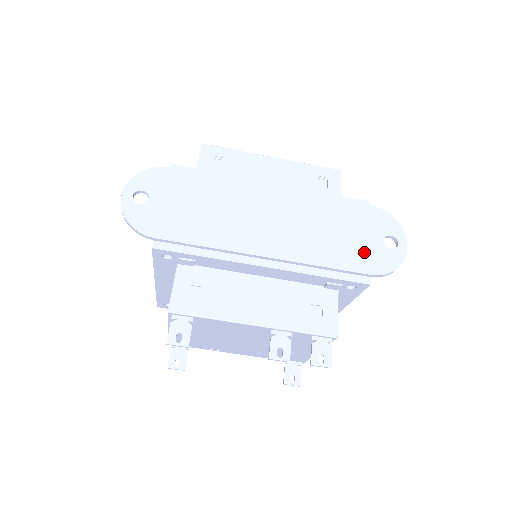
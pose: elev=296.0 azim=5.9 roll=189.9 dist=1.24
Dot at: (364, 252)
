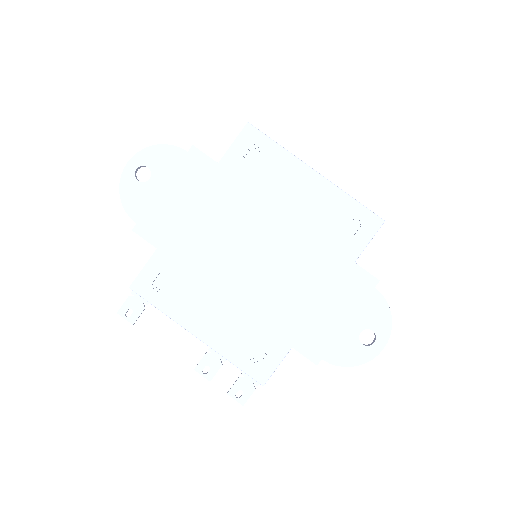
Dot at: (331, 333)
